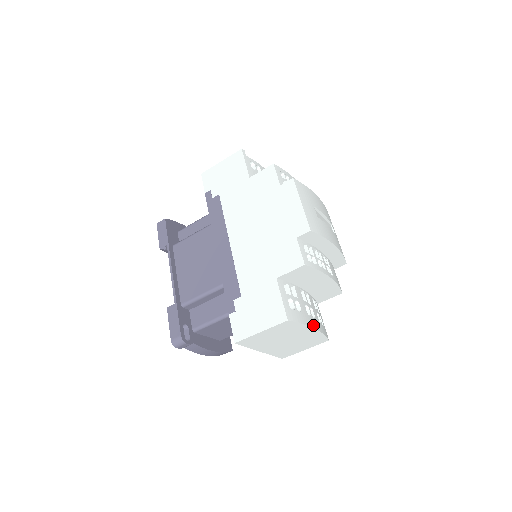
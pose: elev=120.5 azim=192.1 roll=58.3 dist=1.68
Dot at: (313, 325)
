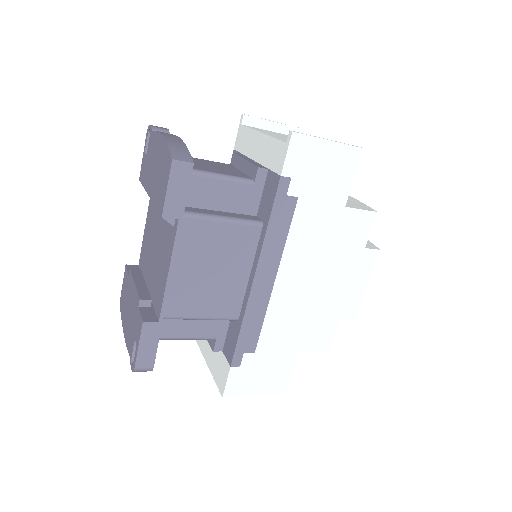
Dot at: occluded
